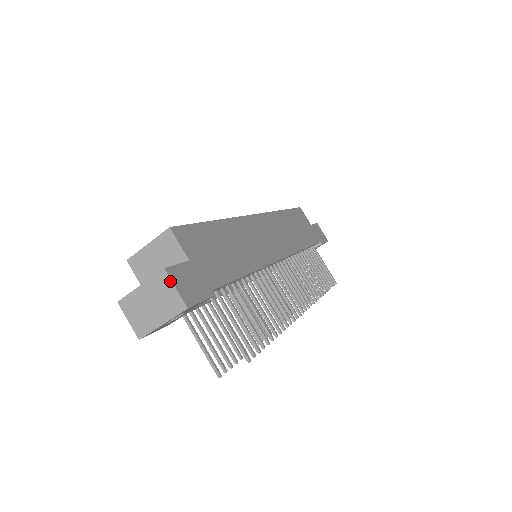
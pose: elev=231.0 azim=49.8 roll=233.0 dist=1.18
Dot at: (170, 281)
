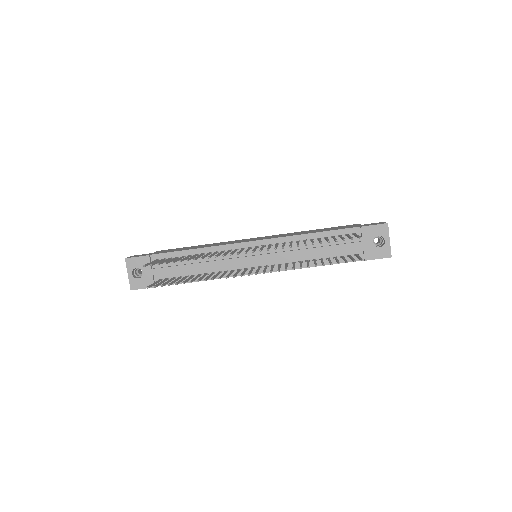
Dot at: occluded
